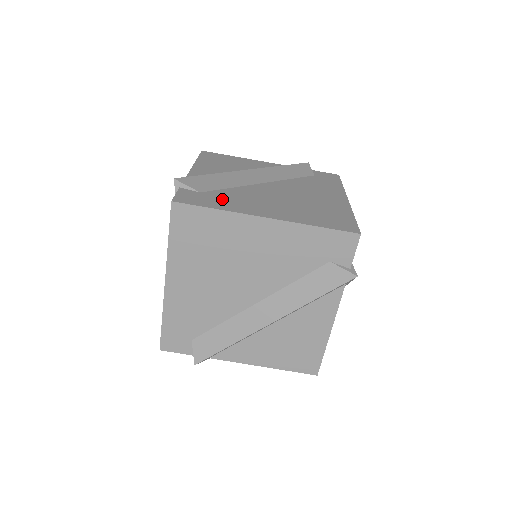
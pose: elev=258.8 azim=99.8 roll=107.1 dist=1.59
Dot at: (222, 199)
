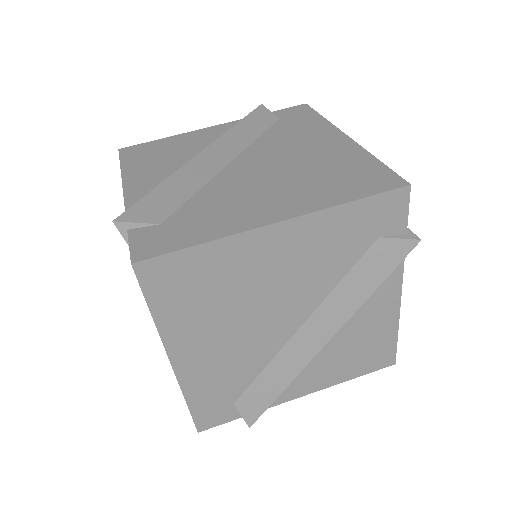
Dot at: (197, 220)
